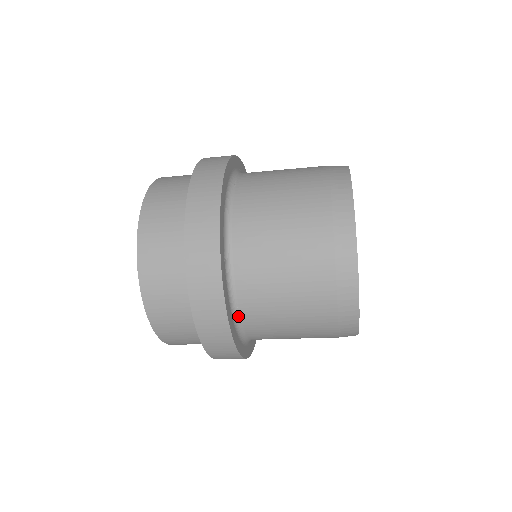
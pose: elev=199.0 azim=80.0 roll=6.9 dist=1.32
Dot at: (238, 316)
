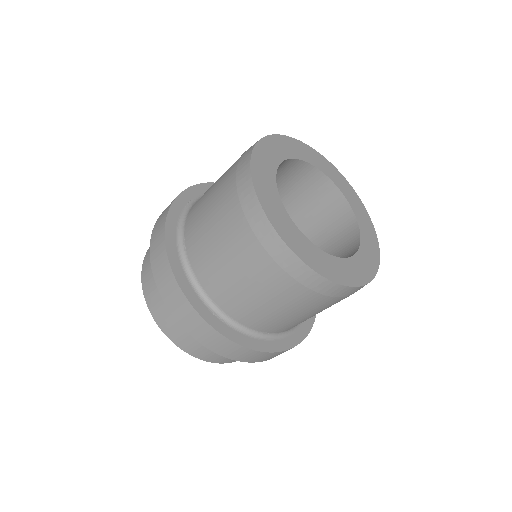
Dot at: (269, 334)
